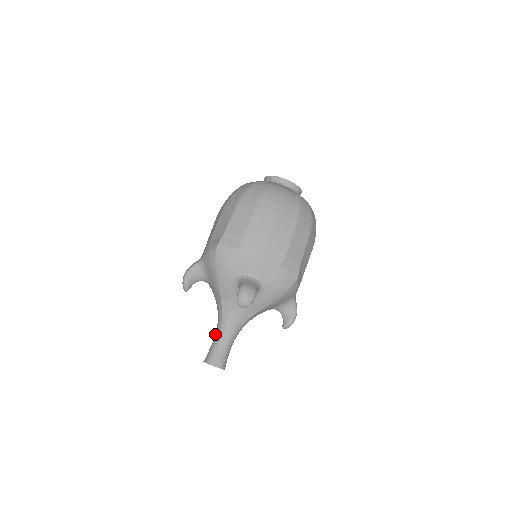
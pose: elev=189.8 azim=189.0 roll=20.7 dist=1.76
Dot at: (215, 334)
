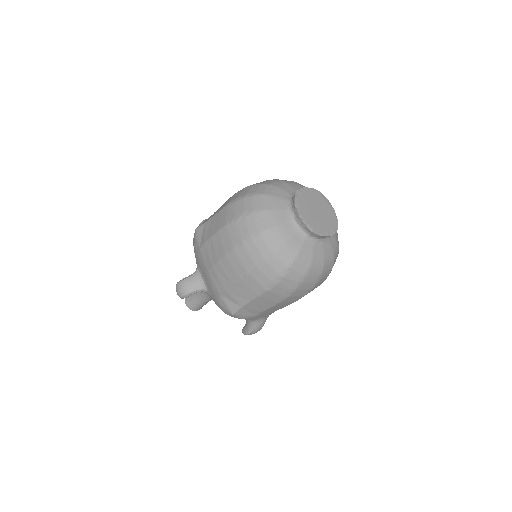
Dot at: occluded
